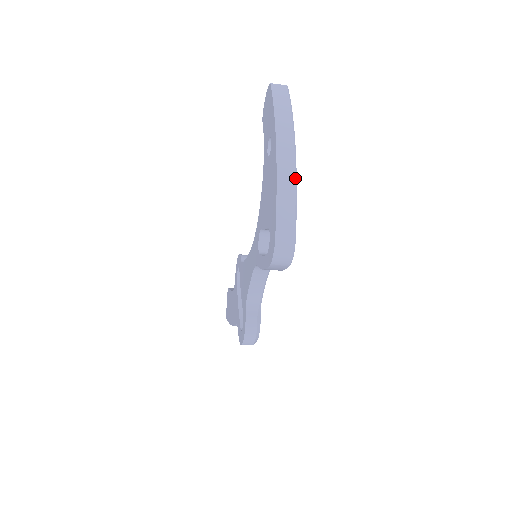
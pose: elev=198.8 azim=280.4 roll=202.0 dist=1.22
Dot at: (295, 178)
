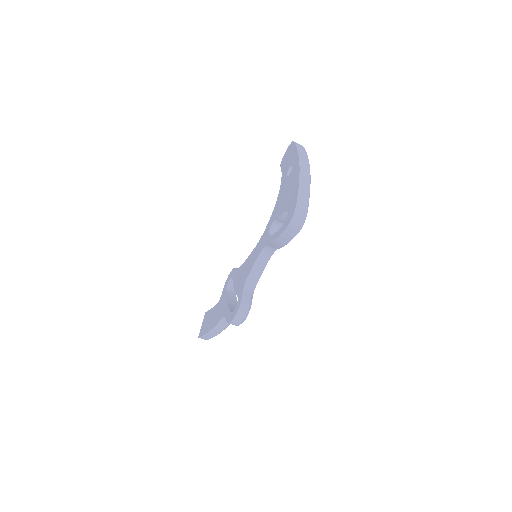
Dot at: (310, 181)
